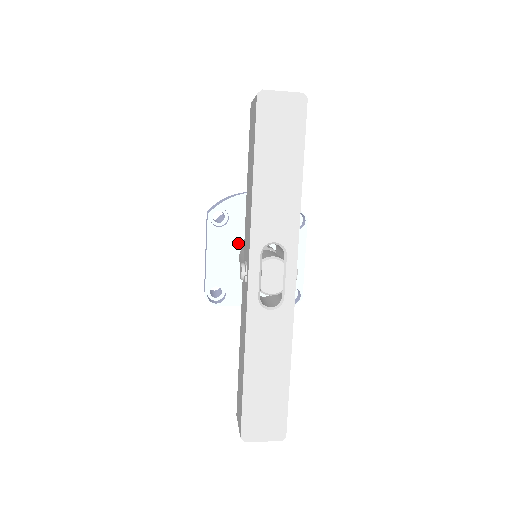
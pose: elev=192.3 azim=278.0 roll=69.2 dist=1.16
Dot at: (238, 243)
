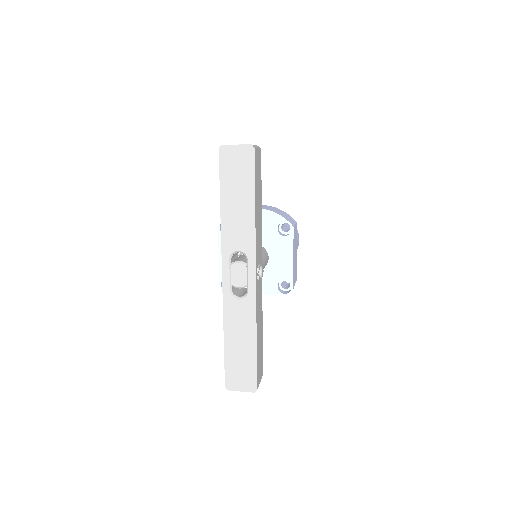
Dot at: occluded
